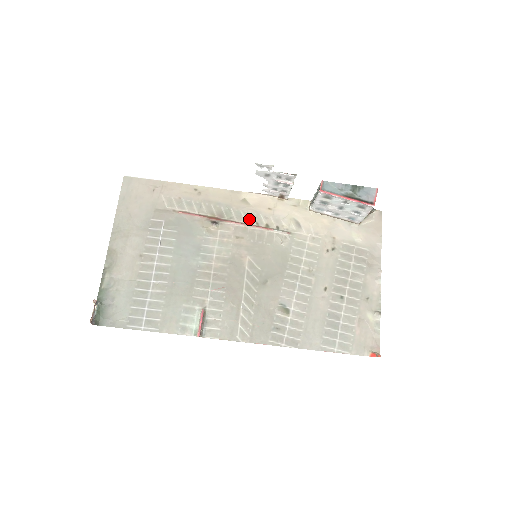
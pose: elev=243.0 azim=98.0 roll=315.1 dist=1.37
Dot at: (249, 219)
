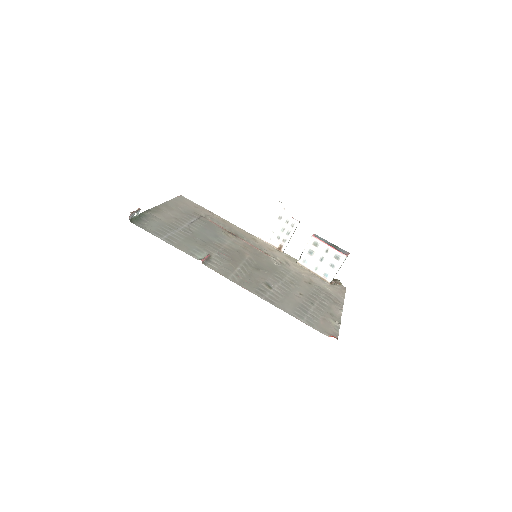
Dot at: (255, 245)
